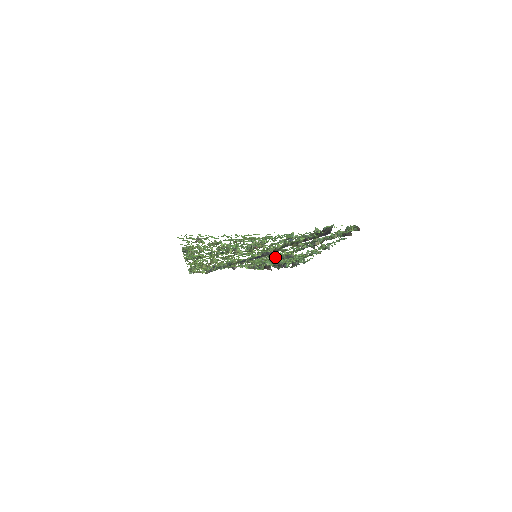
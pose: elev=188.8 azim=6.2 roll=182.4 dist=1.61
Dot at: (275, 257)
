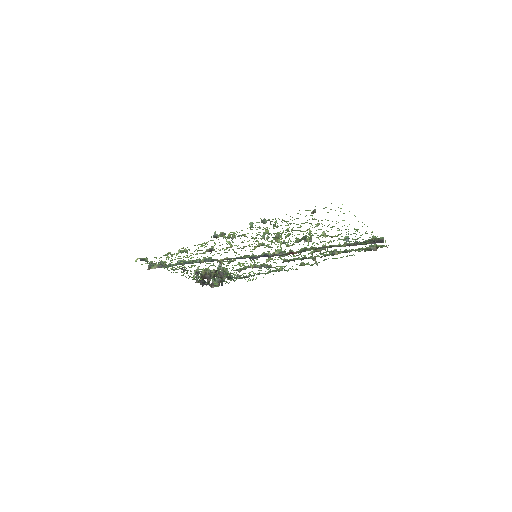
Dot at: (254, 264)
